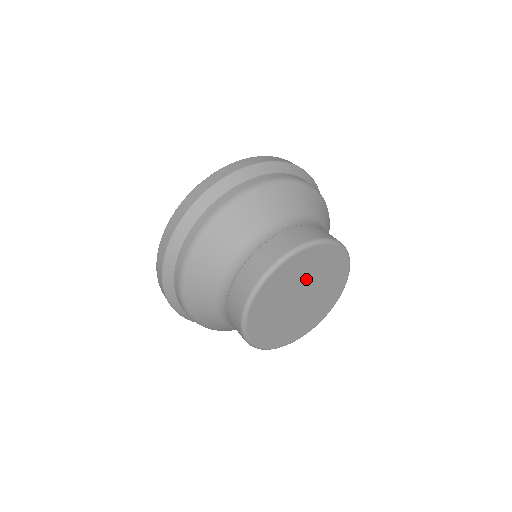
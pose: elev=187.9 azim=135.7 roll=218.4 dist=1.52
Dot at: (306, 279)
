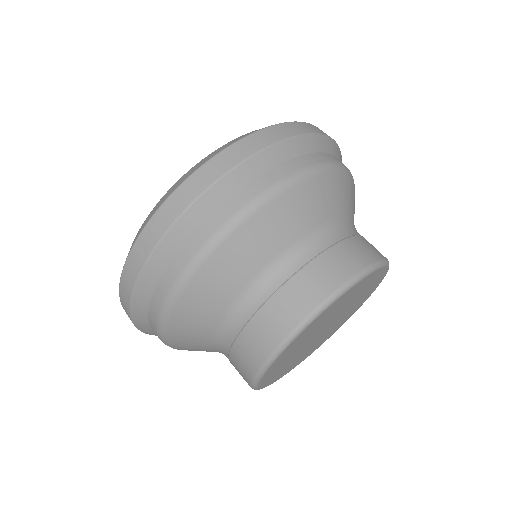
Dot at: (335, 313)
